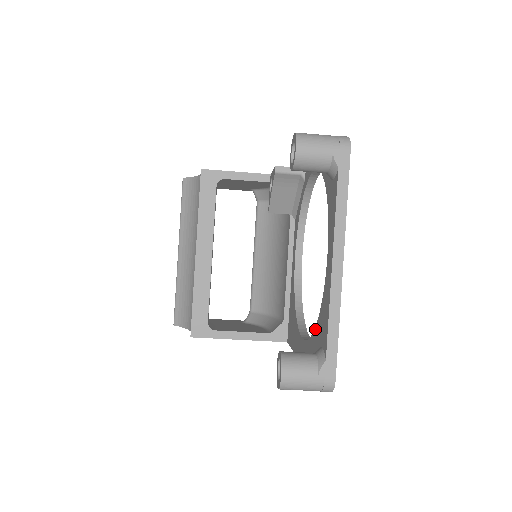
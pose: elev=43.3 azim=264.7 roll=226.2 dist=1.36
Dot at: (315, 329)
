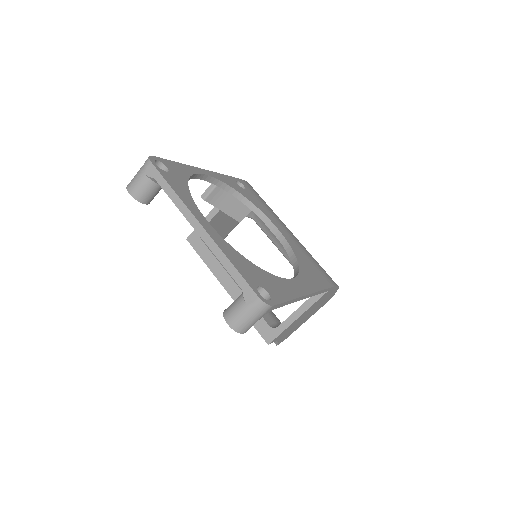
Dot at: occluded
